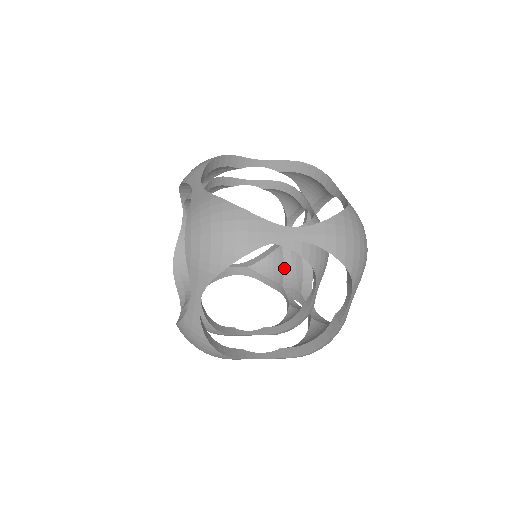
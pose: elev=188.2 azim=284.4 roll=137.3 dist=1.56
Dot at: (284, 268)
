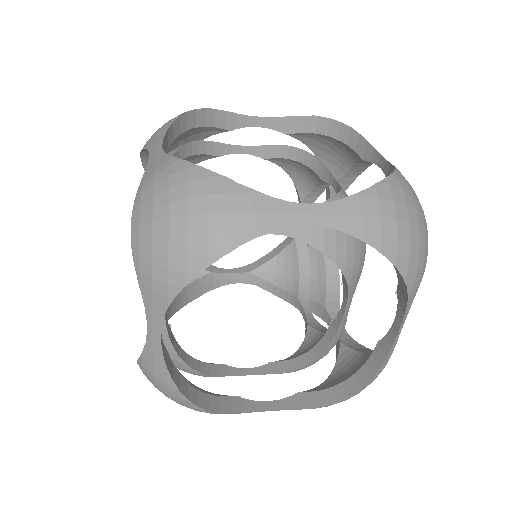
Dot at: (299, 272)
